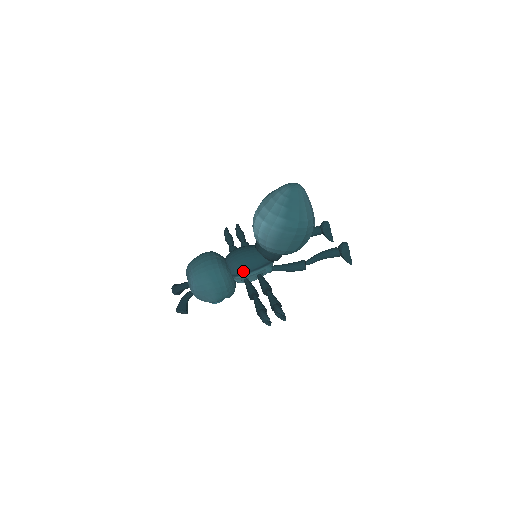
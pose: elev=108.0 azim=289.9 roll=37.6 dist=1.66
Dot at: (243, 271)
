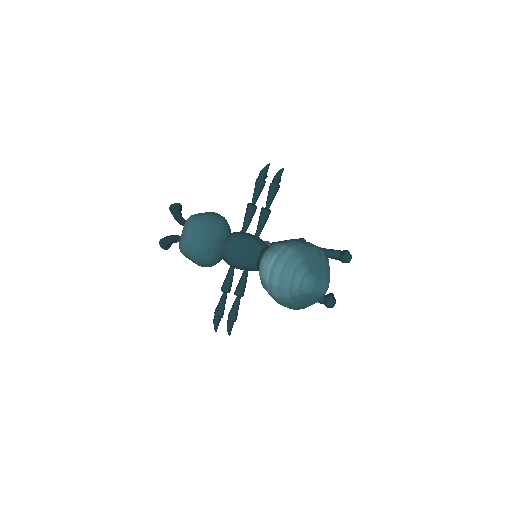
Dot at: occluded
